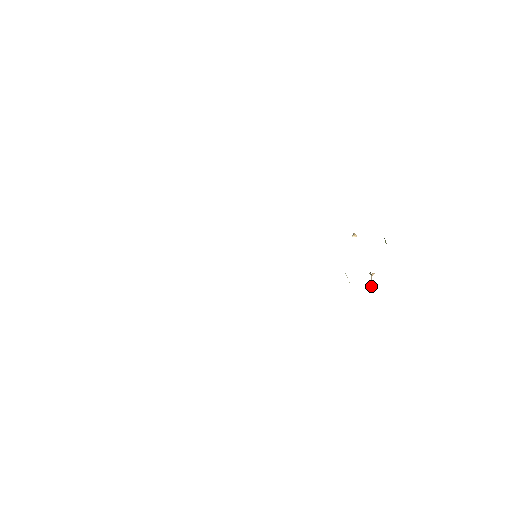
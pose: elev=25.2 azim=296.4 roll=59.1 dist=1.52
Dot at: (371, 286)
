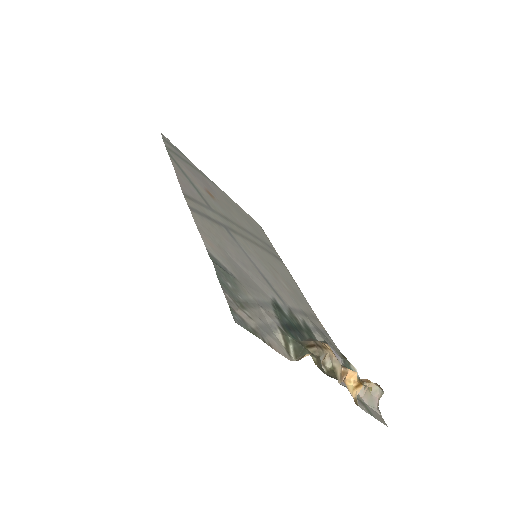
Dot at: (366, 386)
